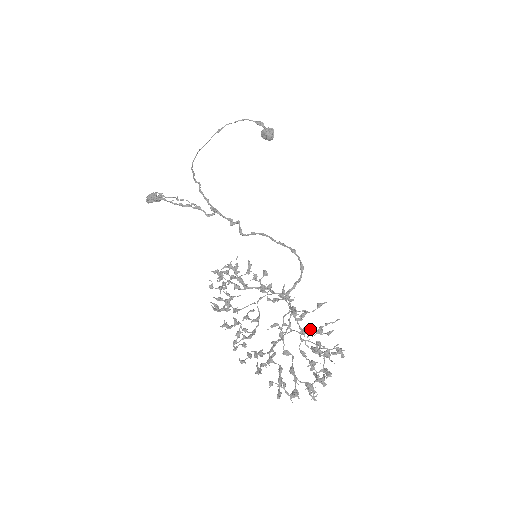
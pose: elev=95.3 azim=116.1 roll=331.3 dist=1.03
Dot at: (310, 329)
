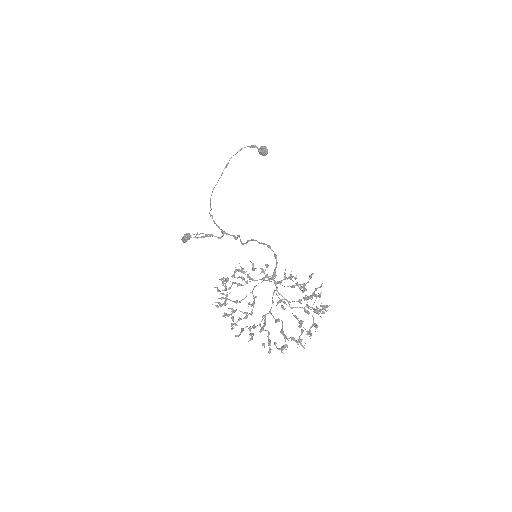
Dot at: (305, 297)
